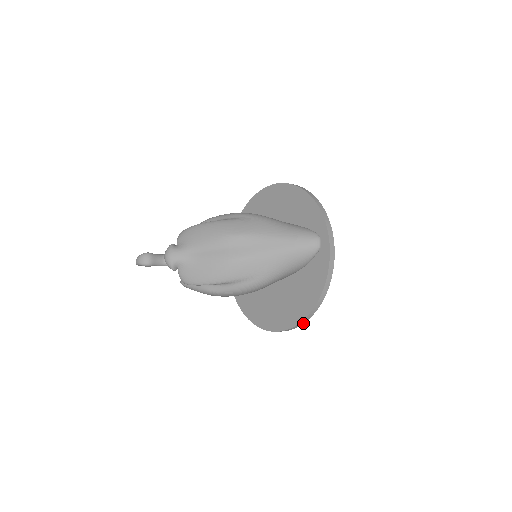
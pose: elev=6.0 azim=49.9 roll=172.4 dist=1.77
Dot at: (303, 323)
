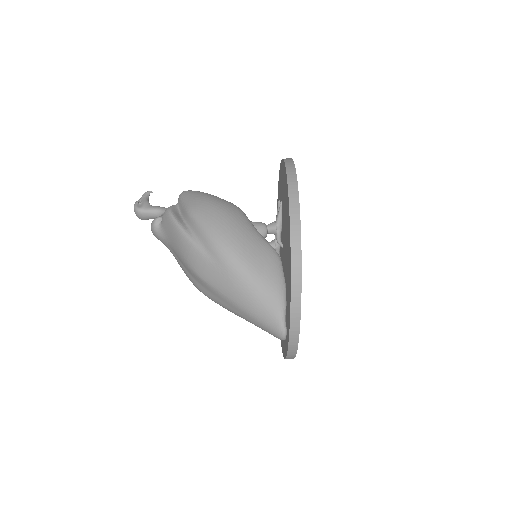
Dot at: occluded
